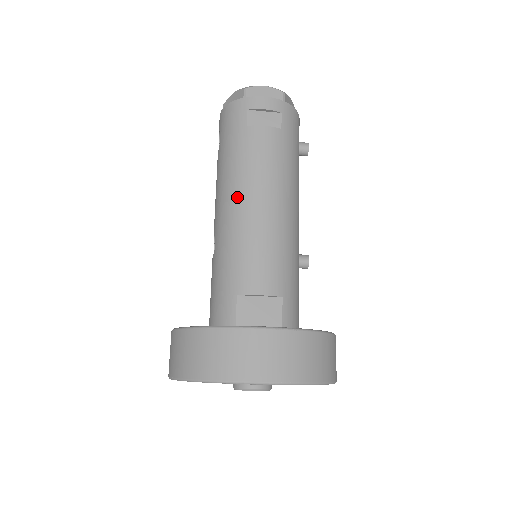
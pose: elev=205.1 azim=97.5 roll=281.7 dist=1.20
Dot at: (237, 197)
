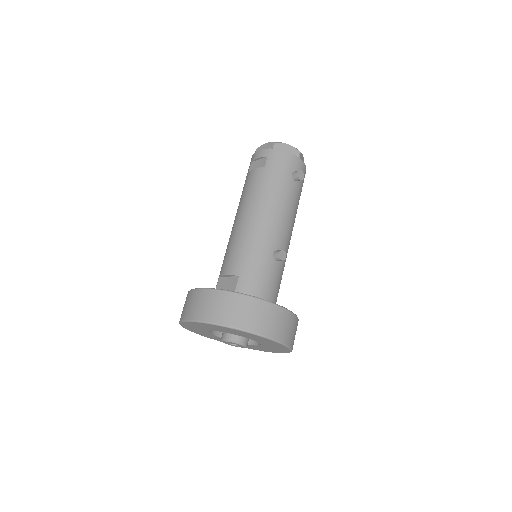
Dot at: (235, 218)
